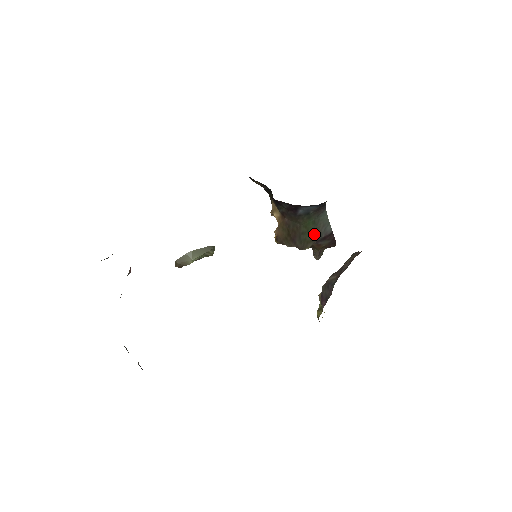
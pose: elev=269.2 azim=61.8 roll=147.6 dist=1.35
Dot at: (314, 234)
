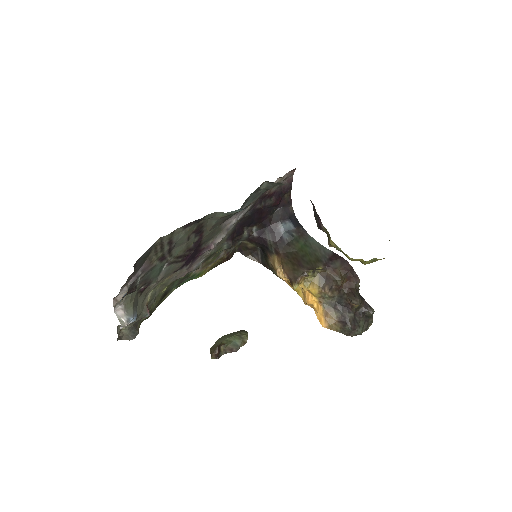
Dot at: (316, 256)
